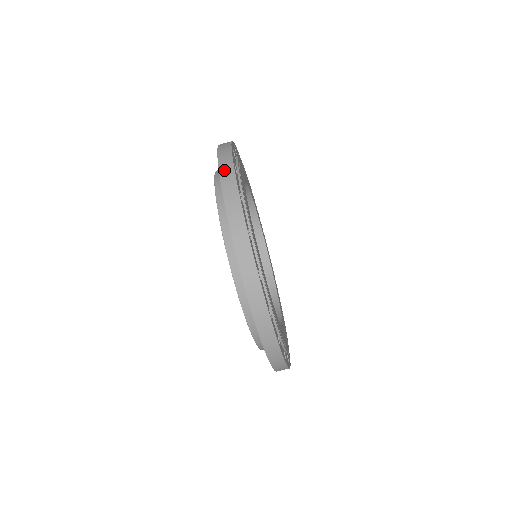
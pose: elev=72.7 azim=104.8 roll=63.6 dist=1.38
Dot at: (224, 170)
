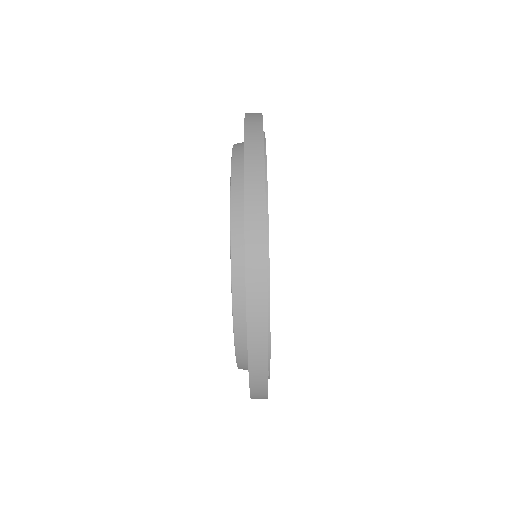
Dot at: (251, 152)
